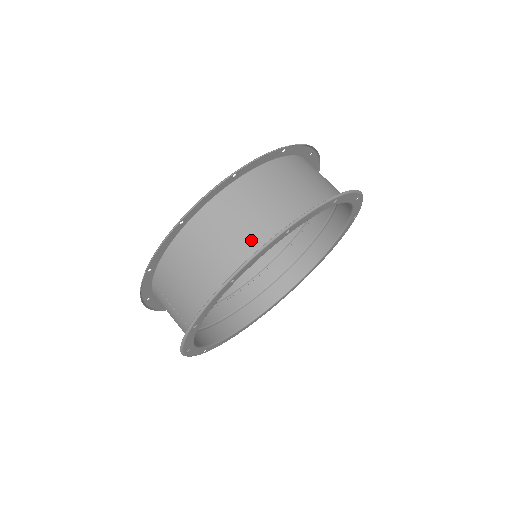
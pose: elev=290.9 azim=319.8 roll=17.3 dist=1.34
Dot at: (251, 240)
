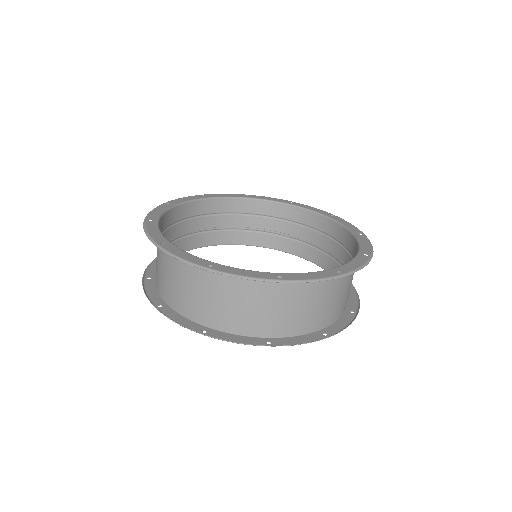
Dot at: (159, 279)
